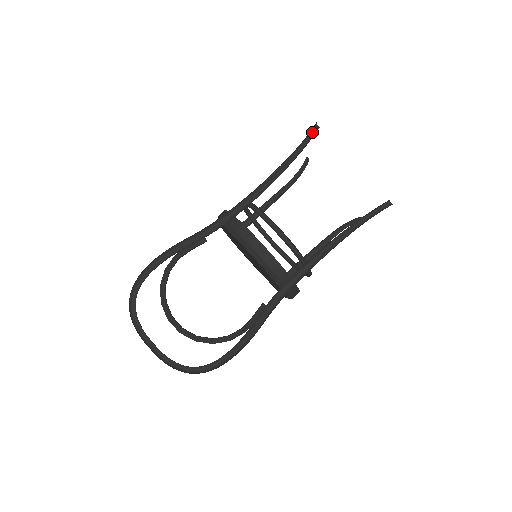
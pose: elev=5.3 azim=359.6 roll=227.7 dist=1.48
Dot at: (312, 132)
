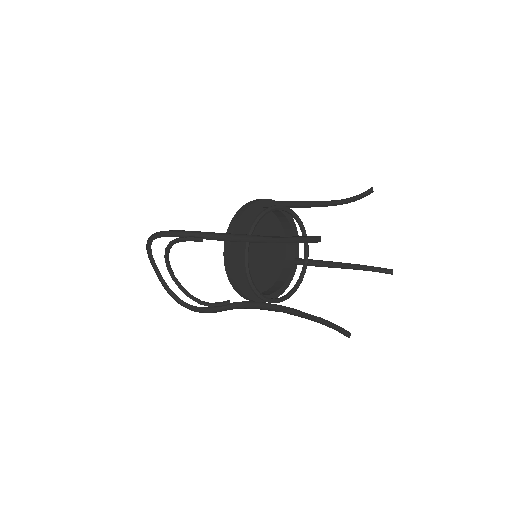
Dot at: (314, 236)
